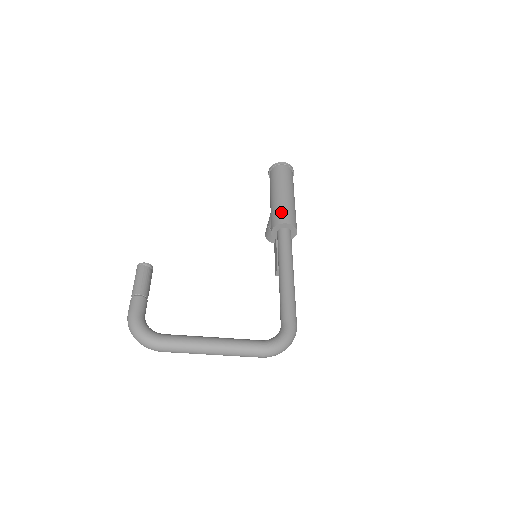
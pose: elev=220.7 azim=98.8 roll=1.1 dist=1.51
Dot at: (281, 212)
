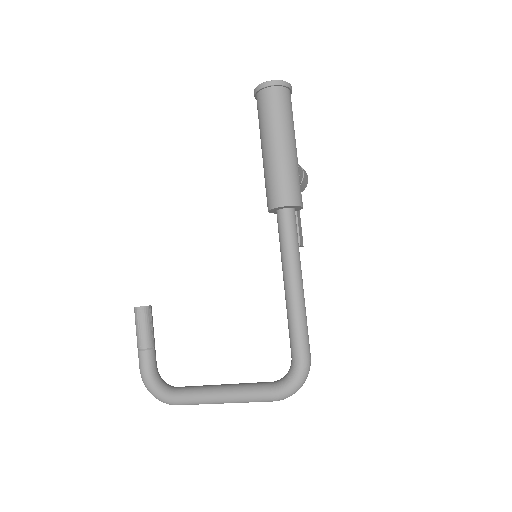
Dot at: (272, 187)
